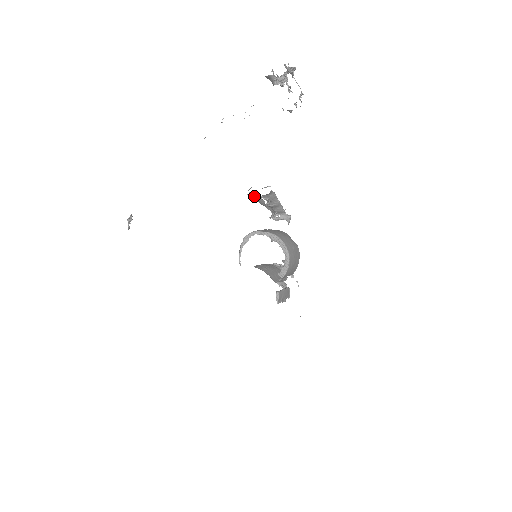
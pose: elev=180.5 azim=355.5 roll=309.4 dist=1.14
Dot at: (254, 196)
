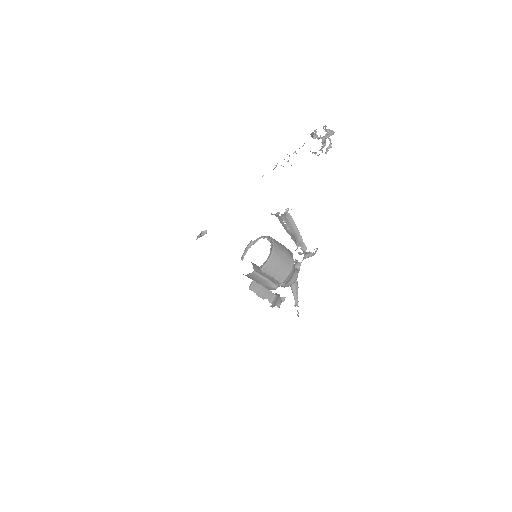
Dot at: (280, 220)
